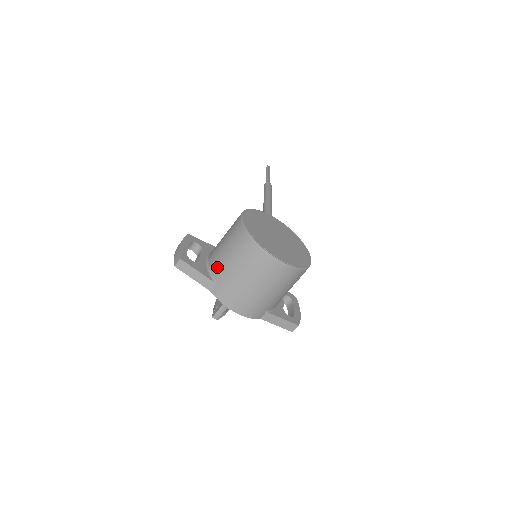
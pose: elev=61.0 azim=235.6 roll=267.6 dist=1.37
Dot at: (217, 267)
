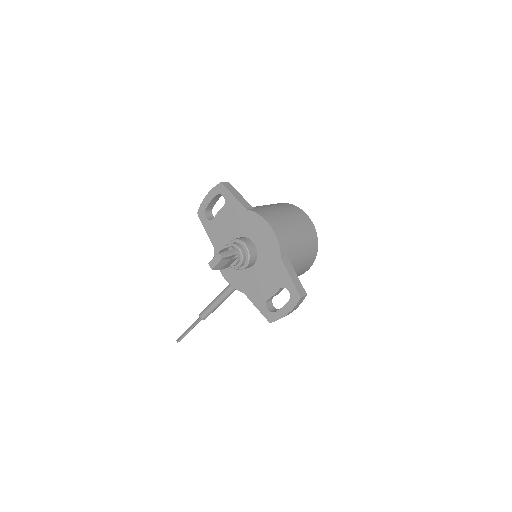
Dot at: occluded
